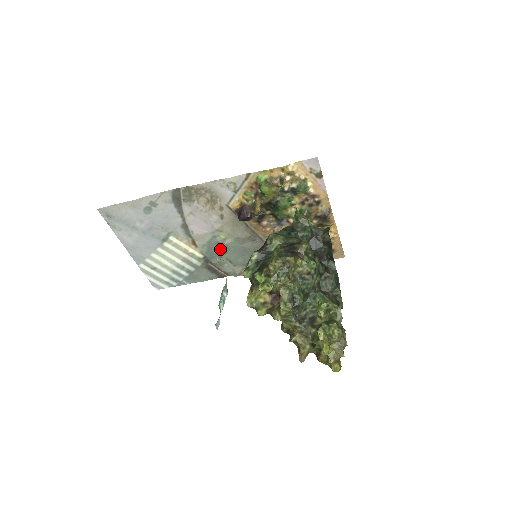
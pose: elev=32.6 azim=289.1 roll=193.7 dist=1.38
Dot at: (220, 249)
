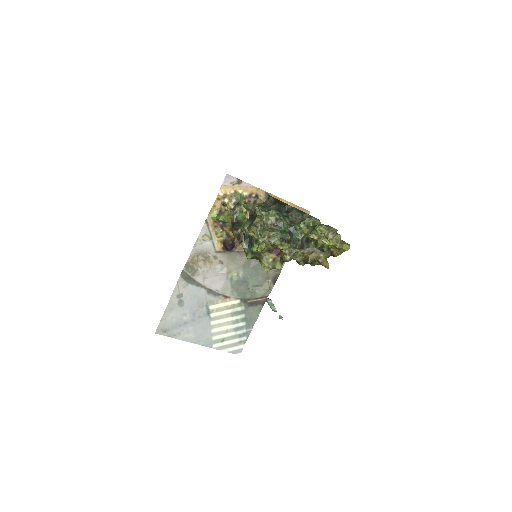
Dot at: (243, 284)
